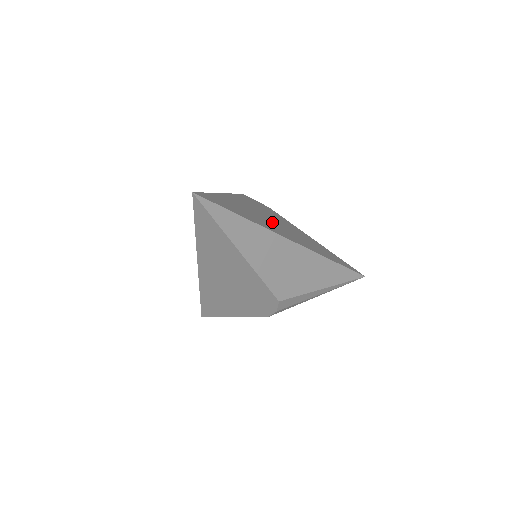
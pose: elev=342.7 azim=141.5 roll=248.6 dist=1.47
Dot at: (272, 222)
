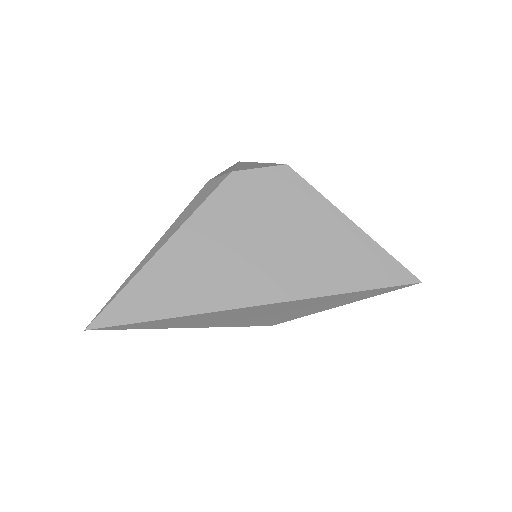
Dot at: (245, 258)
